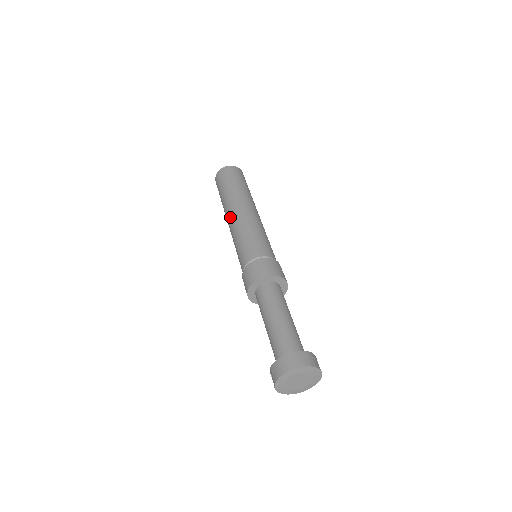
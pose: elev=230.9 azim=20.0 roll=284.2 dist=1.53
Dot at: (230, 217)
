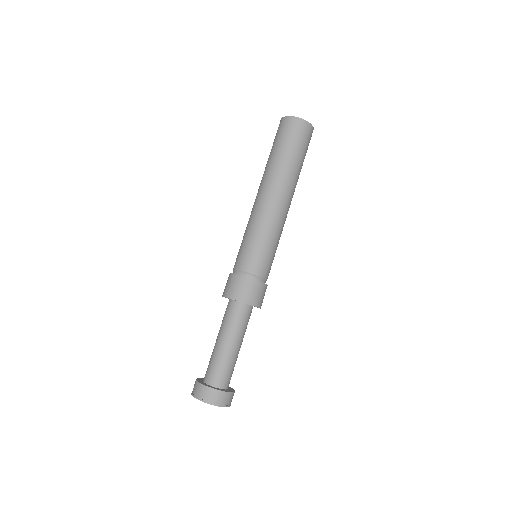
Dot at: occluded
